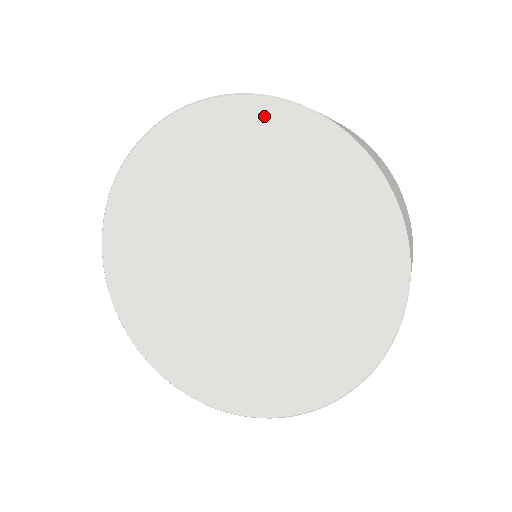
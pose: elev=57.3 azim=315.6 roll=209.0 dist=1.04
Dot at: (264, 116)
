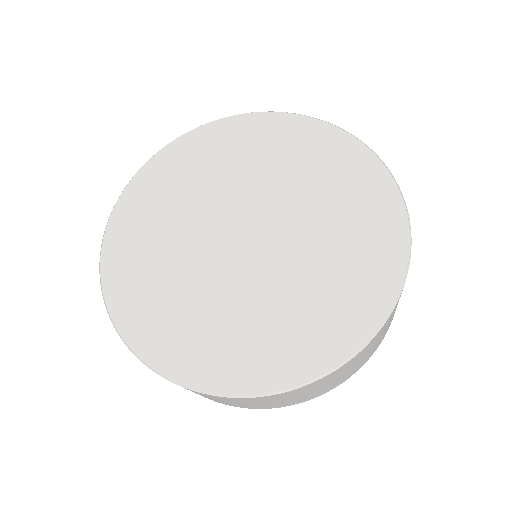
Dot at: (341, 144)
